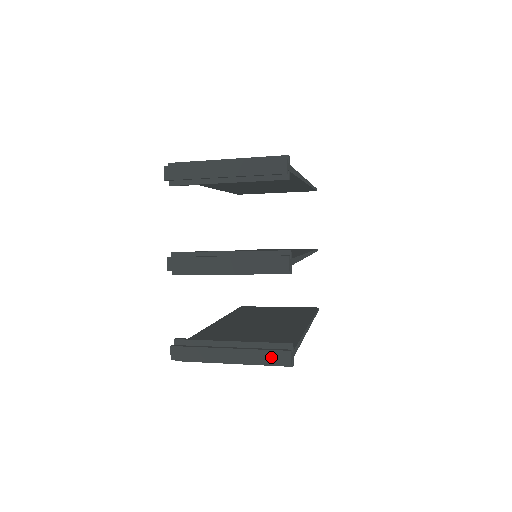
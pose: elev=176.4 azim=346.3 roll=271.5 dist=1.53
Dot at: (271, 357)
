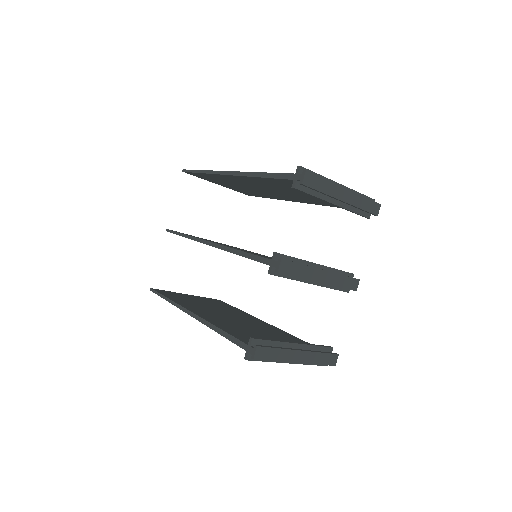
Dot at: (326, 359)
